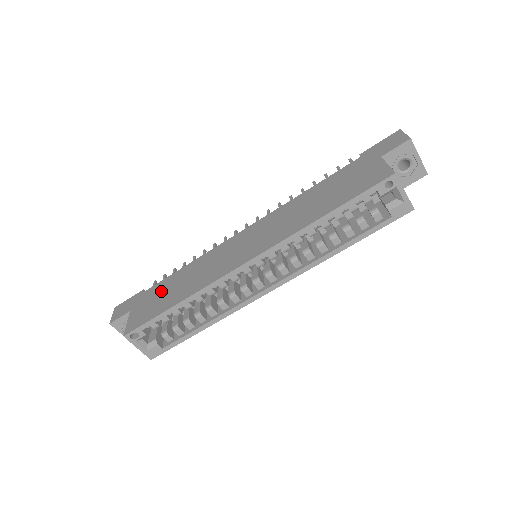
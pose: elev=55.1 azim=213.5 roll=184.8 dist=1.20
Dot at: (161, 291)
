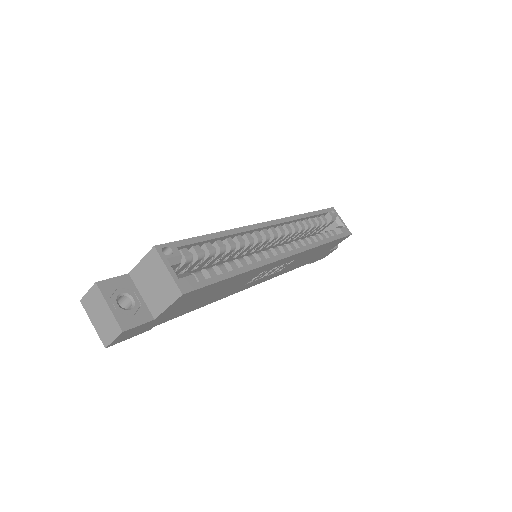
Dot at: occluded
